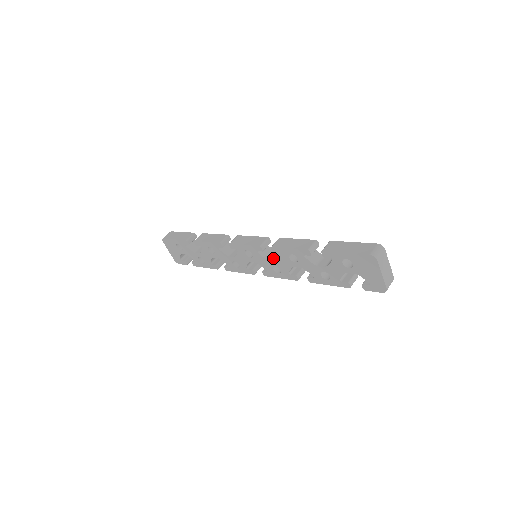
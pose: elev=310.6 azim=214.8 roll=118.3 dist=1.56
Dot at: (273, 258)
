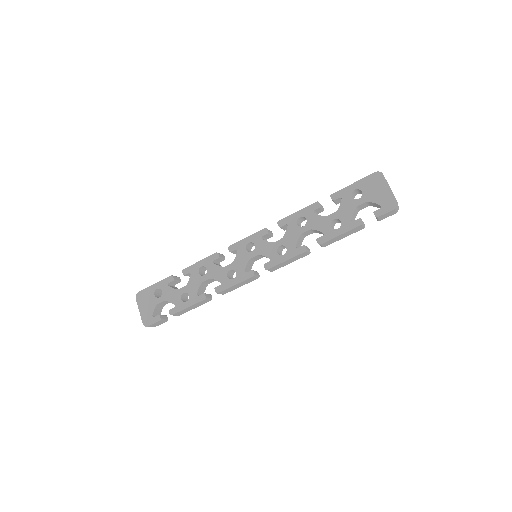
Dot at: (277, 241)
